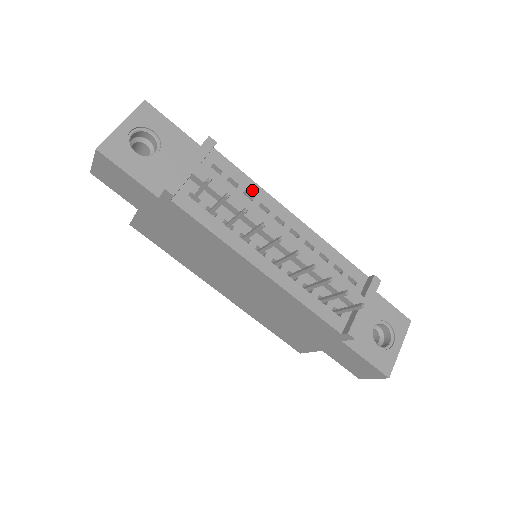
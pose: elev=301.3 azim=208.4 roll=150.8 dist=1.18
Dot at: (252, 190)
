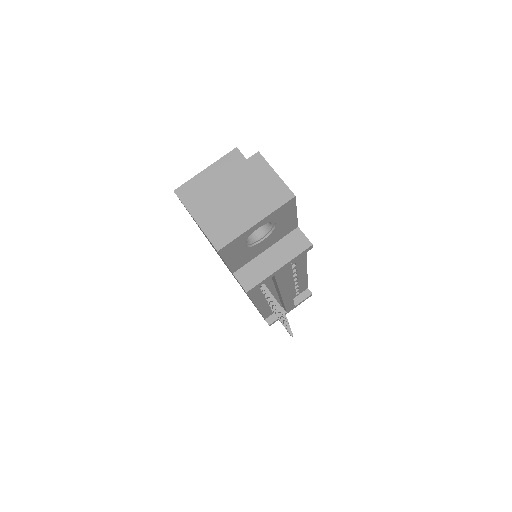
Dot at: (300, 262)
